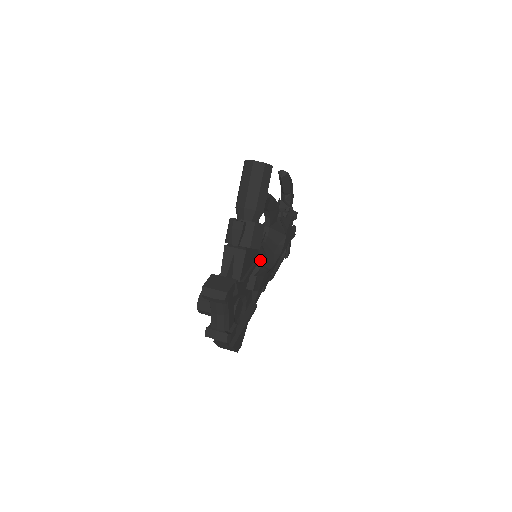
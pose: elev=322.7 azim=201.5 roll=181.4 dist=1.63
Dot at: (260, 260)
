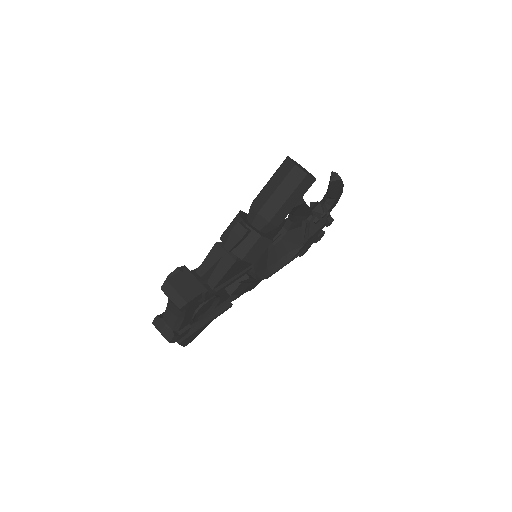
Dot at: (255, 267)
